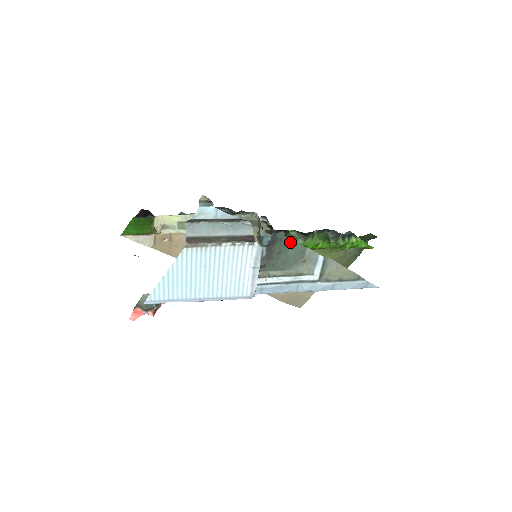
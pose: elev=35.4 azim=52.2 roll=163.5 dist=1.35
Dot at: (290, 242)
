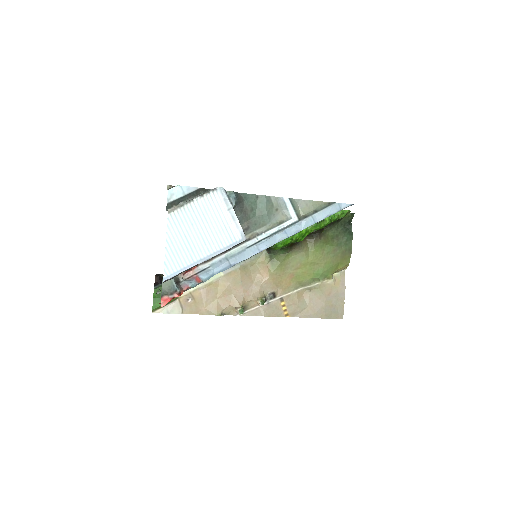
Dot at: (254, 197)
